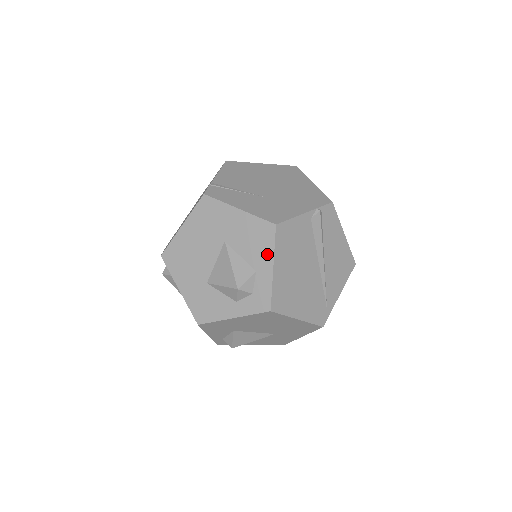
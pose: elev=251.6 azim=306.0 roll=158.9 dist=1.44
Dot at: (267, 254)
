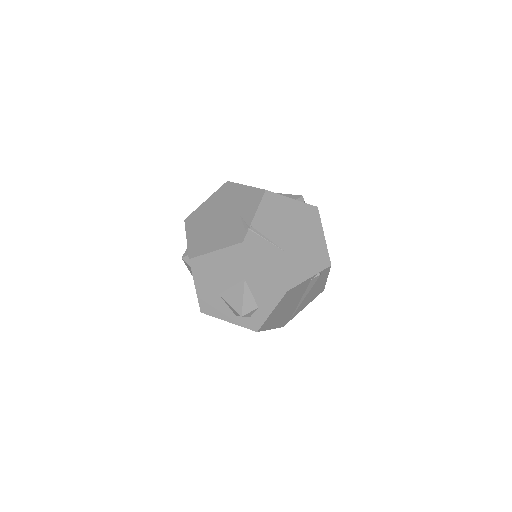
Dot at: (272, 303)
